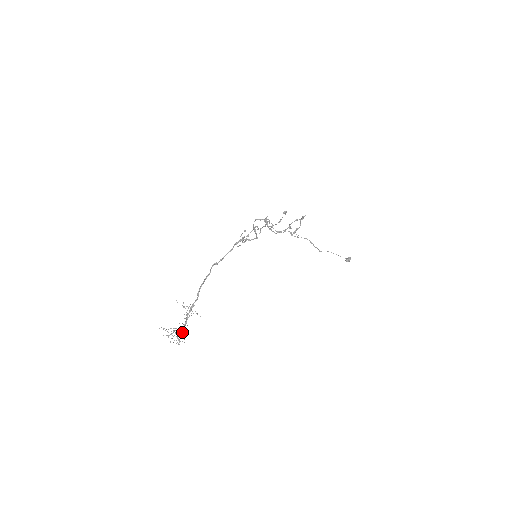
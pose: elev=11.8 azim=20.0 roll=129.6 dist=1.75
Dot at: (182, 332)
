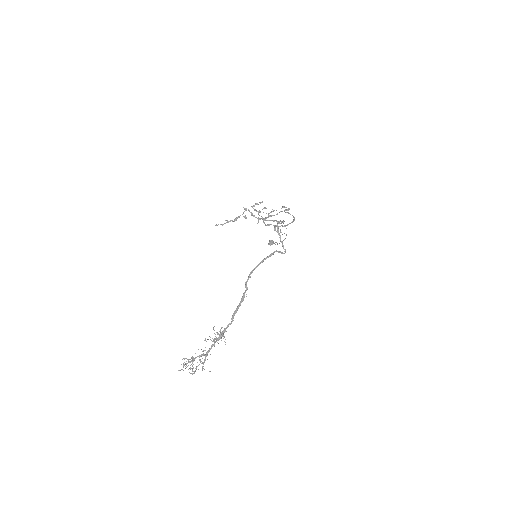
Dot at: occluded
